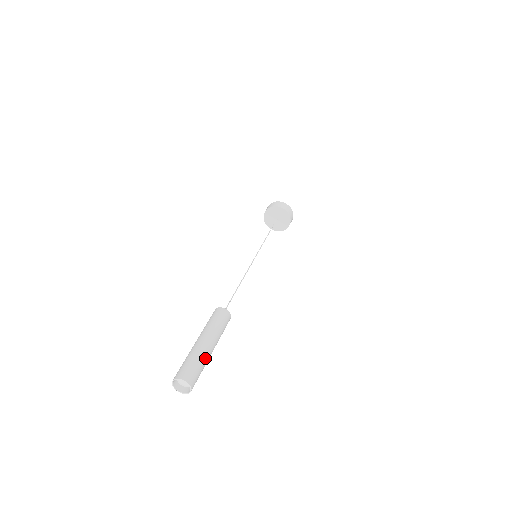
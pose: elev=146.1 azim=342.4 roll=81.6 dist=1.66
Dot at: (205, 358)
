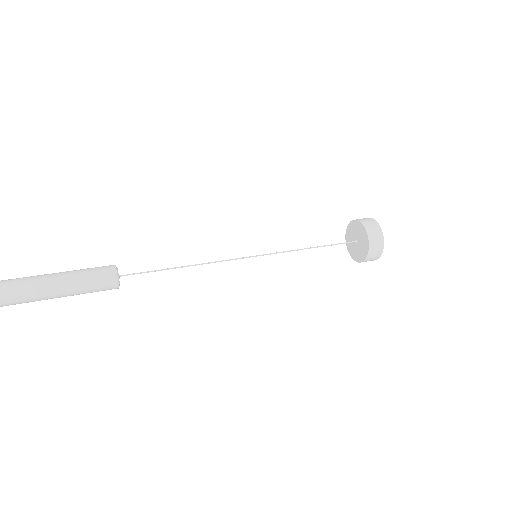
Dot at: (22, 285)
